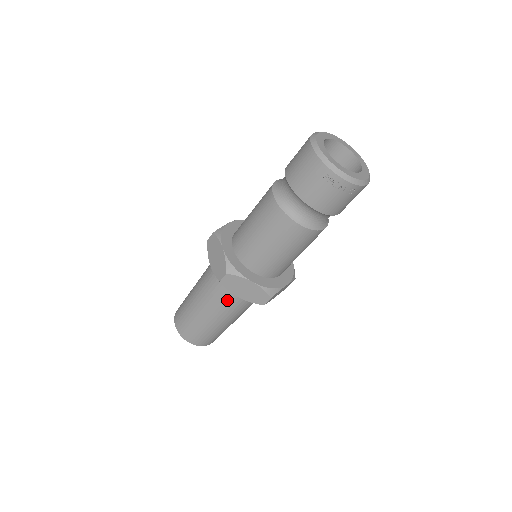
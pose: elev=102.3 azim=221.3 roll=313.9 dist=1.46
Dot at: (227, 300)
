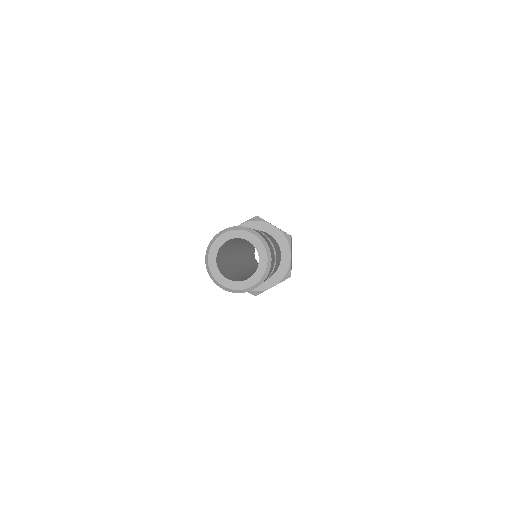
Dot at: occluded
